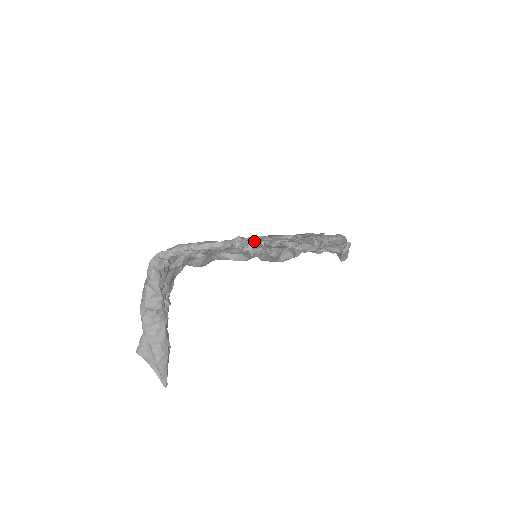
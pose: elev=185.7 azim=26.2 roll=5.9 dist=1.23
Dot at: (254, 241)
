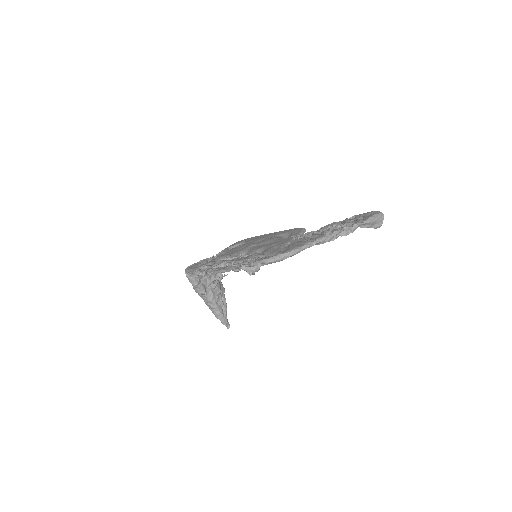
Dot at: (208, 273)
